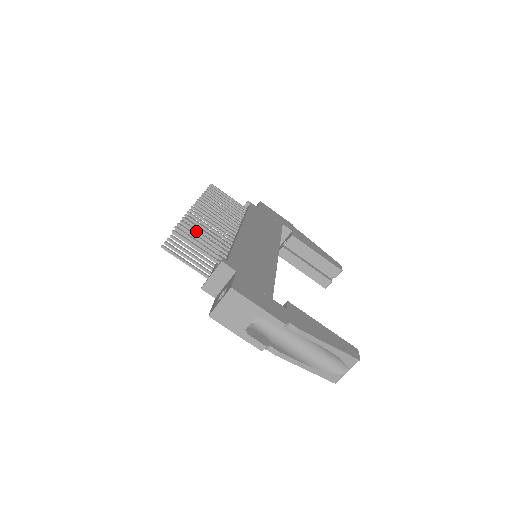
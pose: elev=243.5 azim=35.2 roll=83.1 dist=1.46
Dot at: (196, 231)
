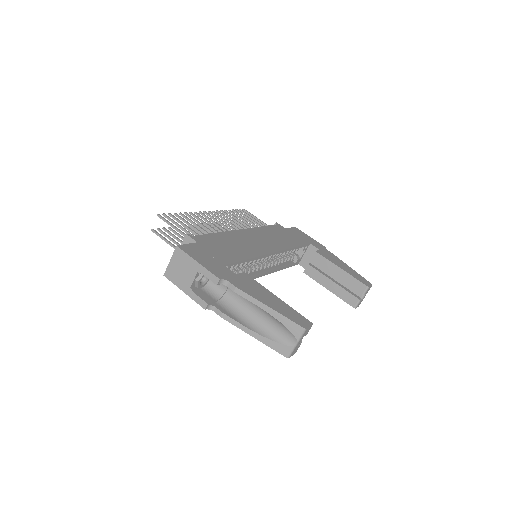
Dot at: (185, 221)
